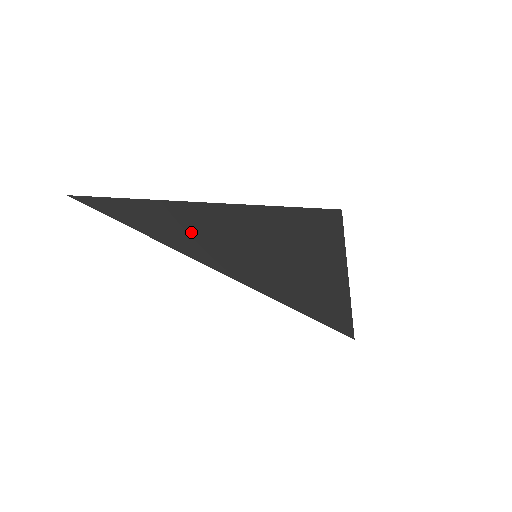
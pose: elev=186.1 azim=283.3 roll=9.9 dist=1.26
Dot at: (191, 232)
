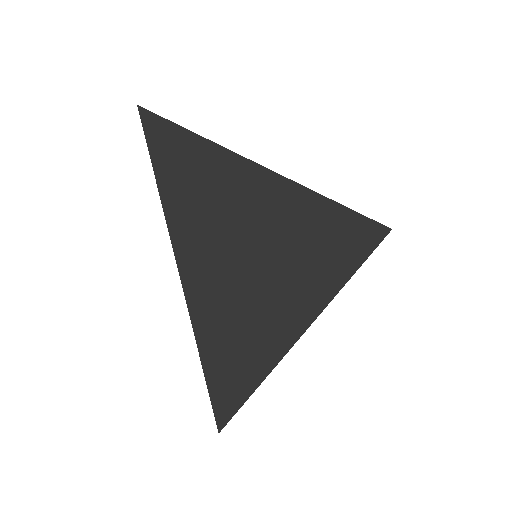
Dot at: occluded
